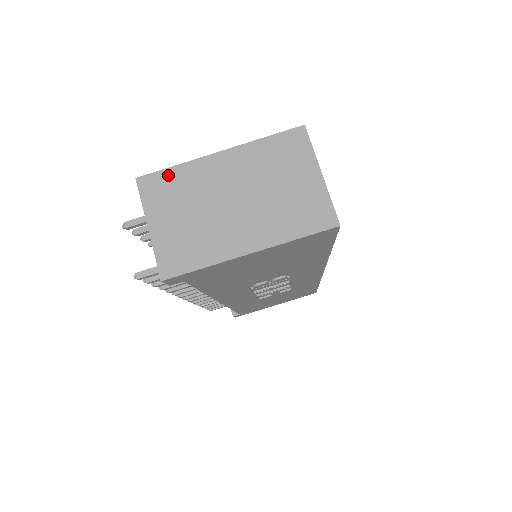
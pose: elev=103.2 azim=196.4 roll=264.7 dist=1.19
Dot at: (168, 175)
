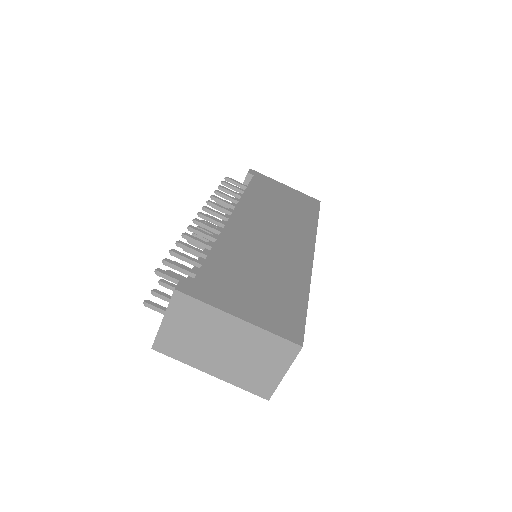
Dot at: (196, 304)
